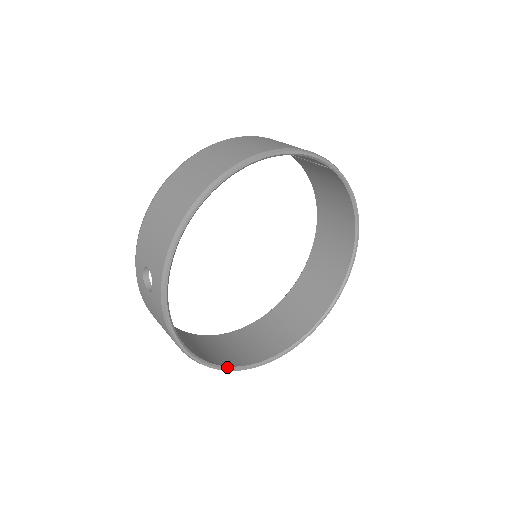
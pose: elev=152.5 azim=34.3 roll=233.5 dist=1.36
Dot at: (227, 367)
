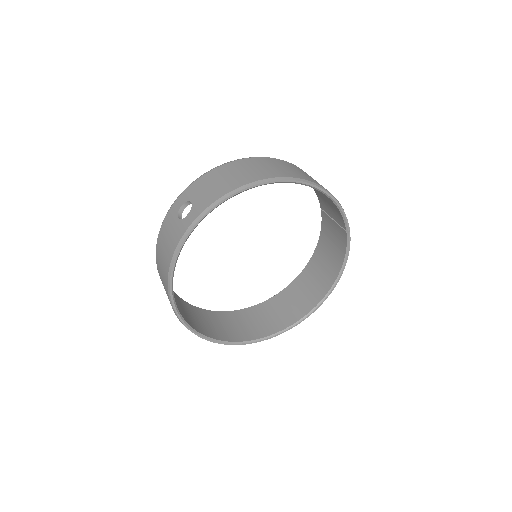
Dot at: (183, 318)
